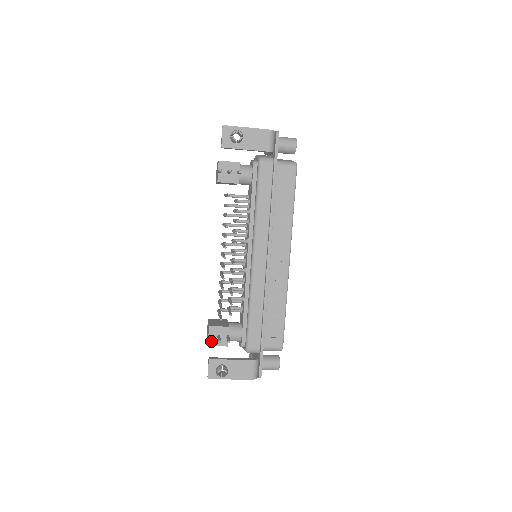
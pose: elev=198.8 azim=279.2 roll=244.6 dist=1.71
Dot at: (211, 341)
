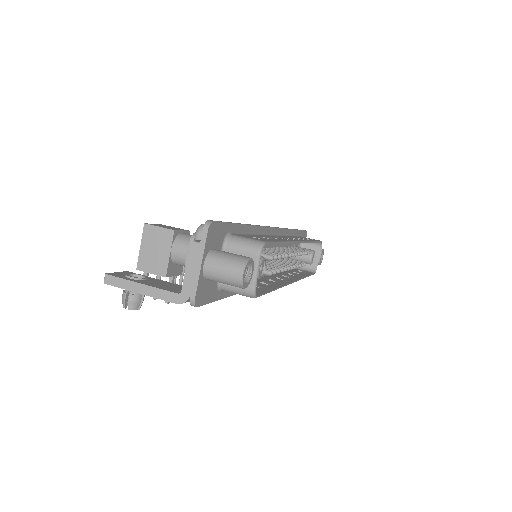
Dot at: occluded
